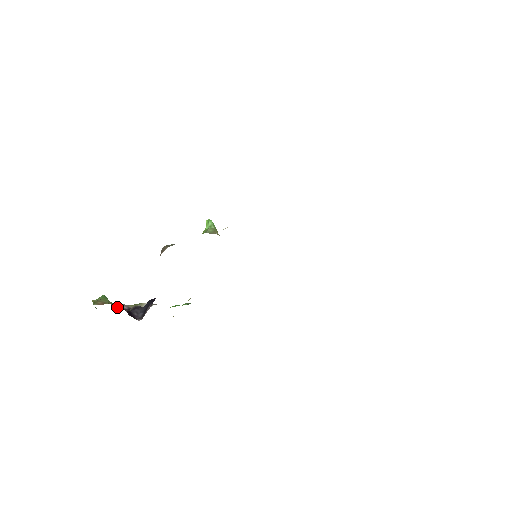
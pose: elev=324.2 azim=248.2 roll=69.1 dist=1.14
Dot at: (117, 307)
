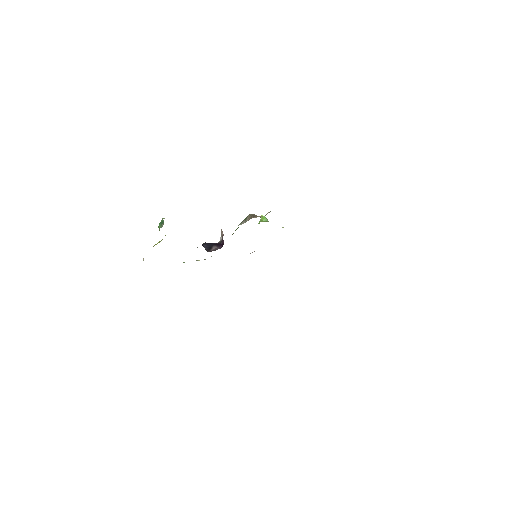
Dot at: occluded
